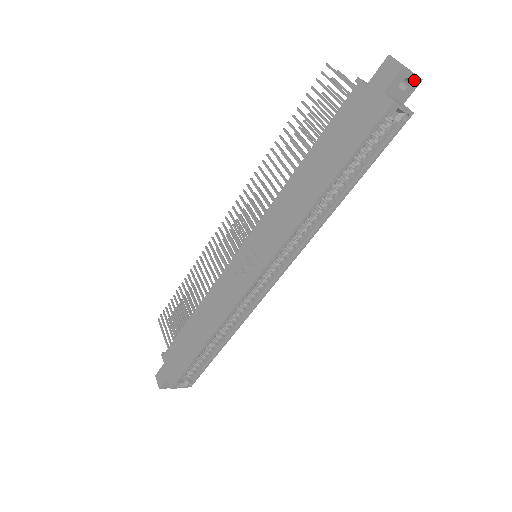
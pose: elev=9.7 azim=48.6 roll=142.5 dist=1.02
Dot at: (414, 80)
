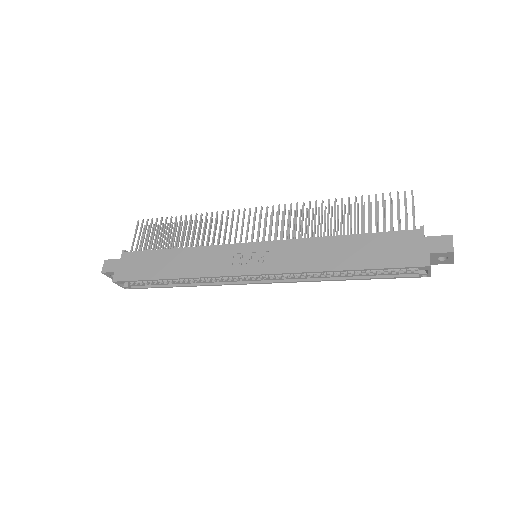
Dot at: (450, 260)
